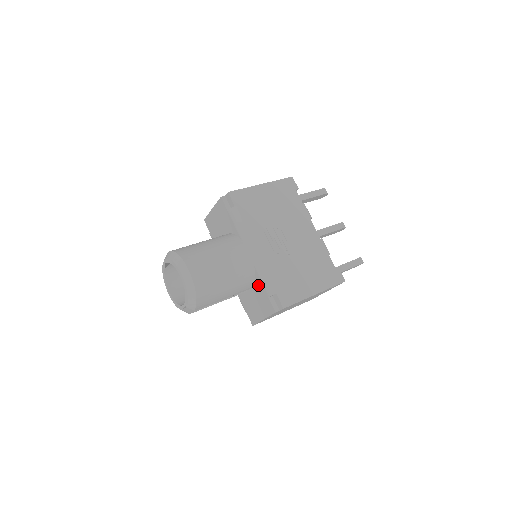
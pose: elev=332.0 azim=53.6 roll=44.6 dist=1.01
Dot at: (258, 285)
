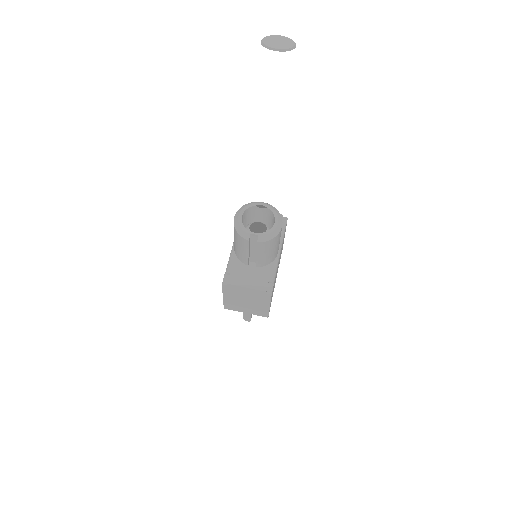
Dot at: (266, 270)
